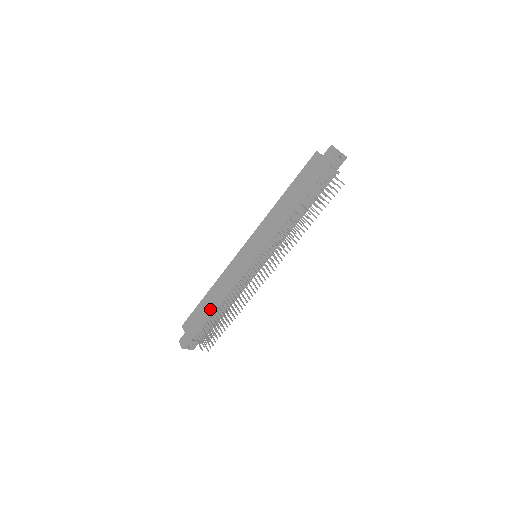
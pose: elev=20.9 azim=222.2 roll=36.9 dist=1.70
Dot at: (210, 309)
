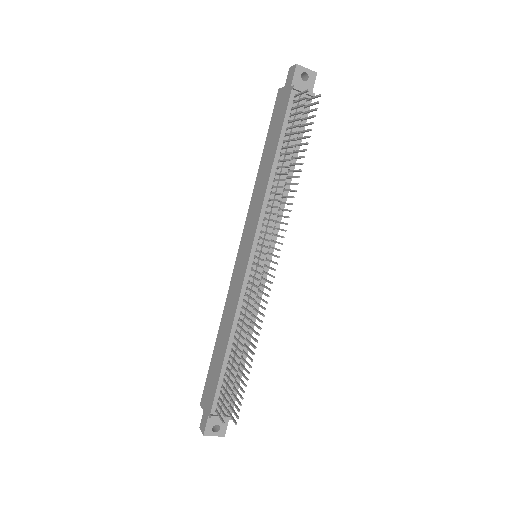
Dot at: (221, 357)
